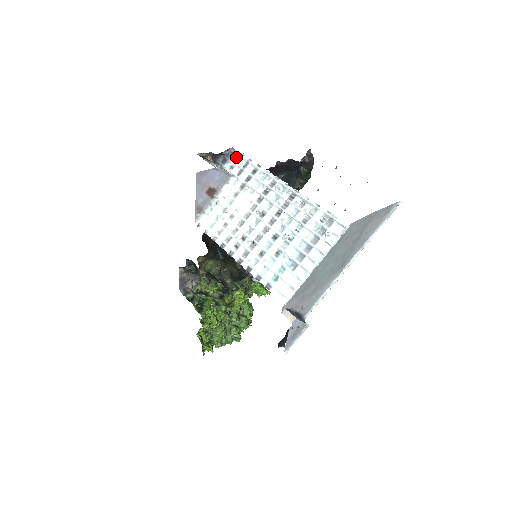
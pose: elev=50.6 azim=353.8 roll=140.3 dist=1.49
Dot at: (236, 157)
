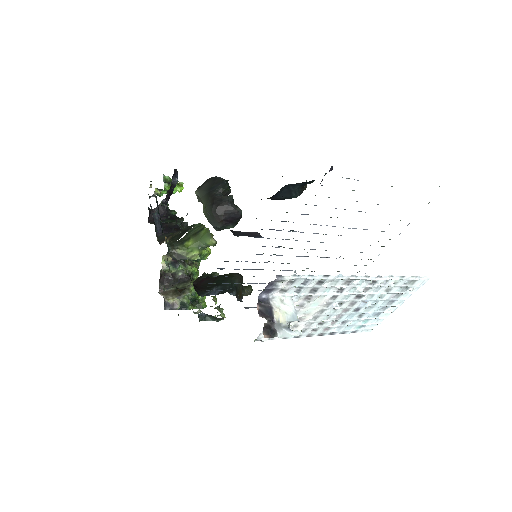
Dot at: (287, 281)
